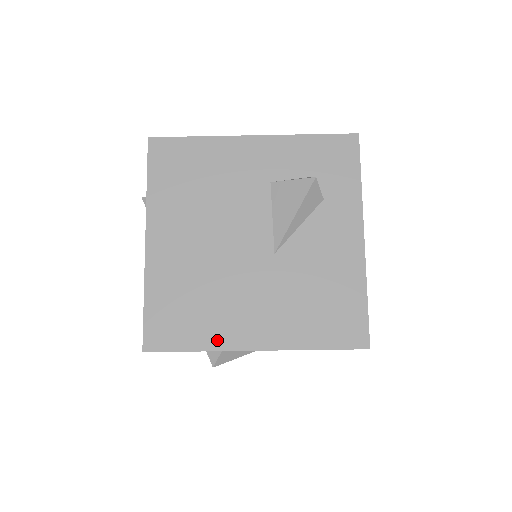
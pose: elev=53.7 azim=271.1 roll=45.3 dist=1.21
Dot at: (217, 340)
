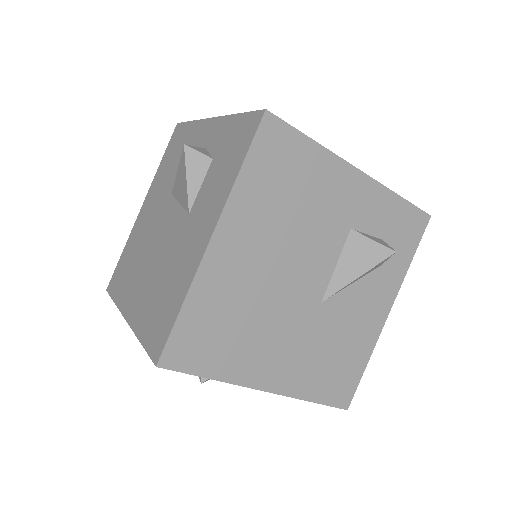
Dot at: (236, 373)
